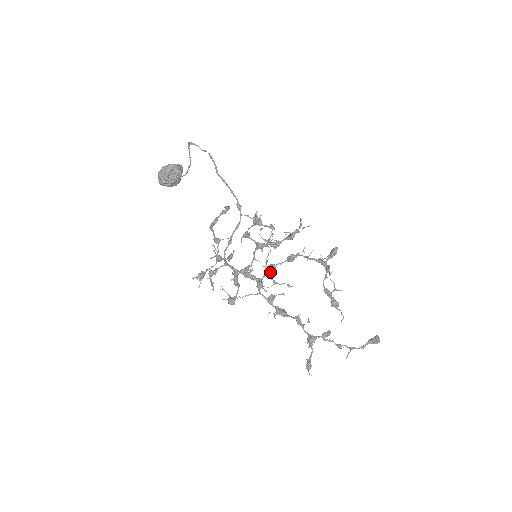
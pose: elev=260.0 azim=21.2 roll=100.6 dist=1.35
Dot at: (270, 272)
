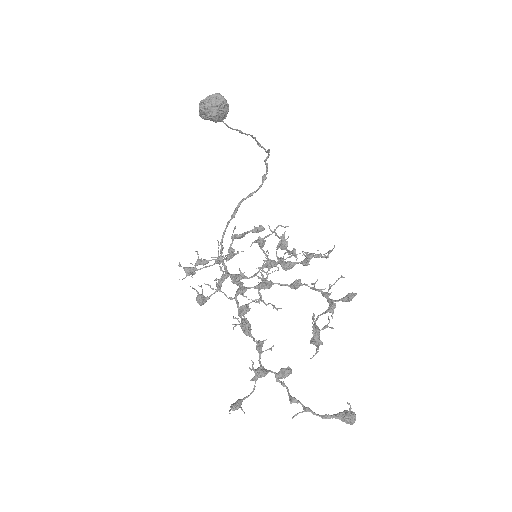
Dot at: (262, 284)
